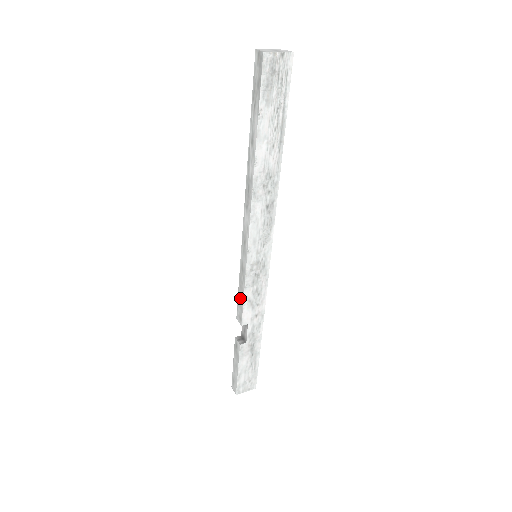
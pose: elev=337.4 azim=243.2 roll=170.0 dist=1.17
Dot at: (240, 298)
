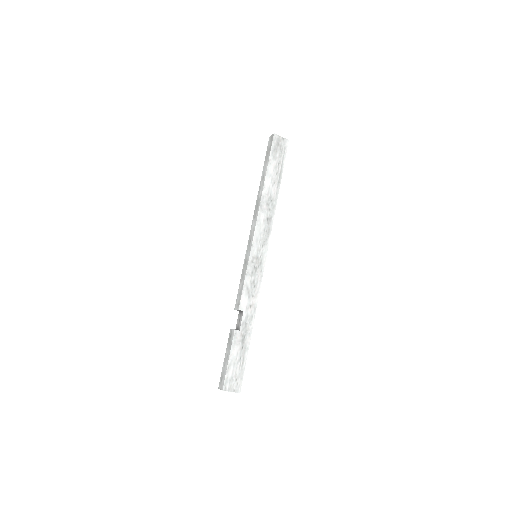
Dot at: (240, 287)
